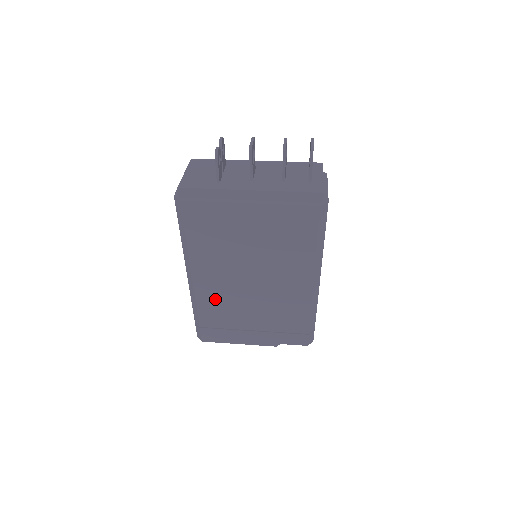
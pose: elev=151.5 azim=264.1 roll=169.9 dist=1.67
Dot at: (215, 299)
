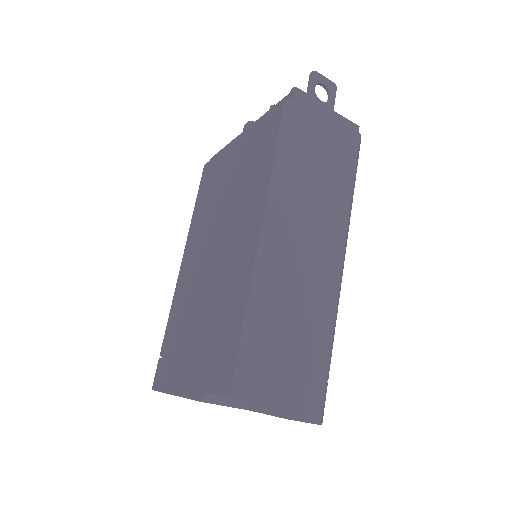
Dot at: (184, 296)
